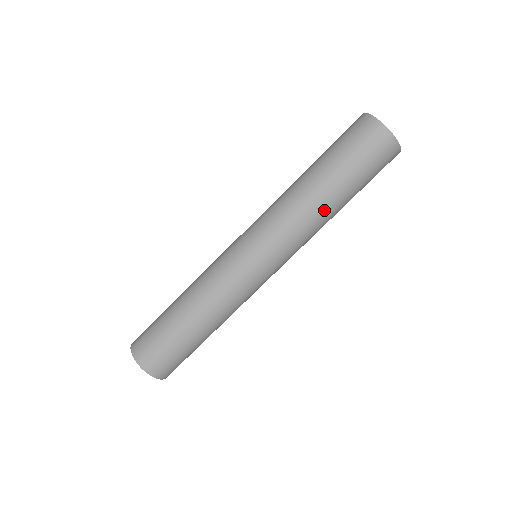
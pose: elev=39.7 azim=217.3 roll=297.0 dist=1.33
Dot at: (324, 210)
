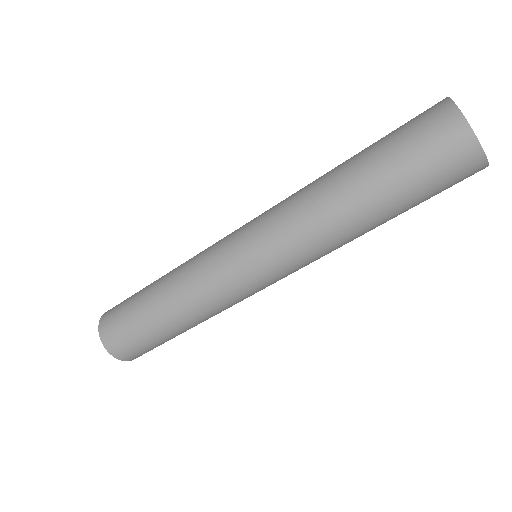
Dot at: (338, 209)
